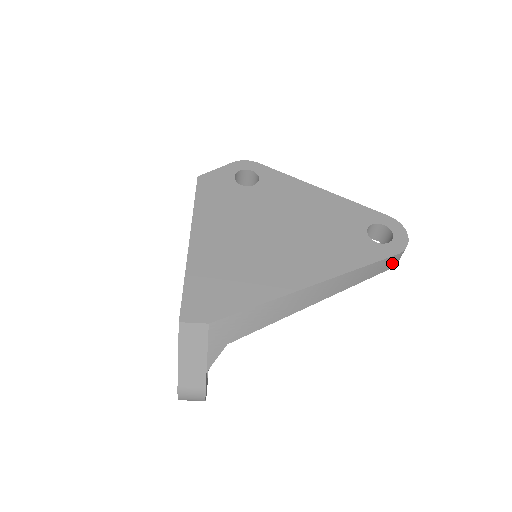
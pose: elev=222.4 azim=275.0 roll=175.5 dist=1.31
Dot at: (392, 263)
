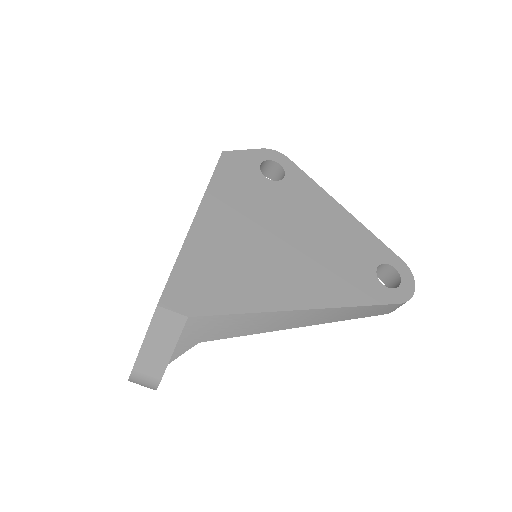
Dot at: (390, 310)
